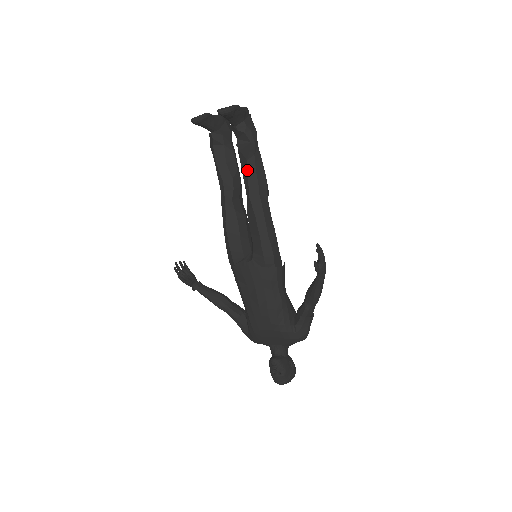
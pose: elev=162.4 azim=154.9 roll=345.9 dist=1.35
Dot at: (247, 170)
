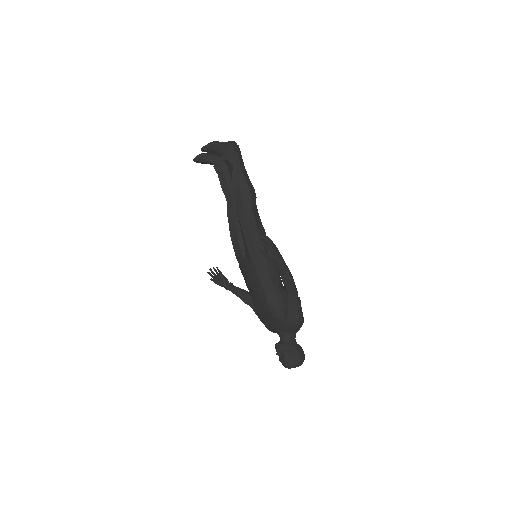
Dot at: (233, 188)
